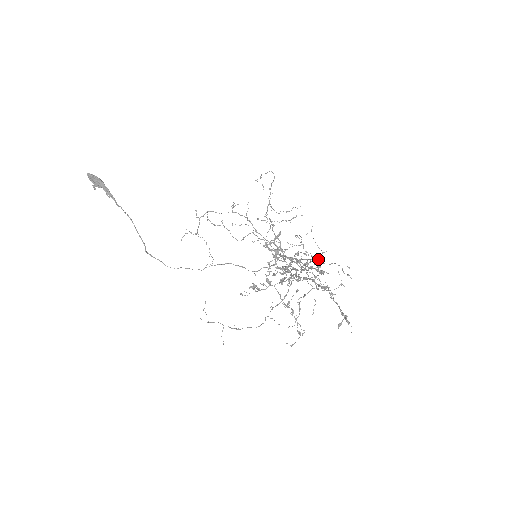
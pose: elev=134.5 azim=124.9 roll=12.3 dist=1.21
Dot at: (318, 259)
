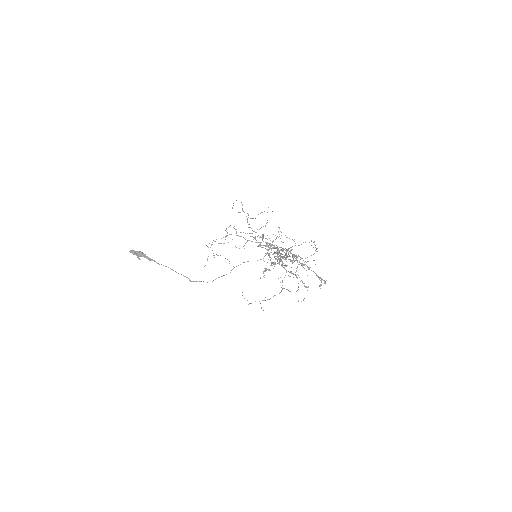
Dot at: (291, 250)
